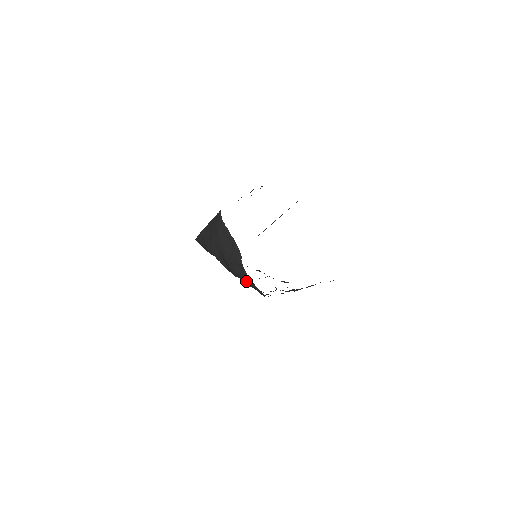
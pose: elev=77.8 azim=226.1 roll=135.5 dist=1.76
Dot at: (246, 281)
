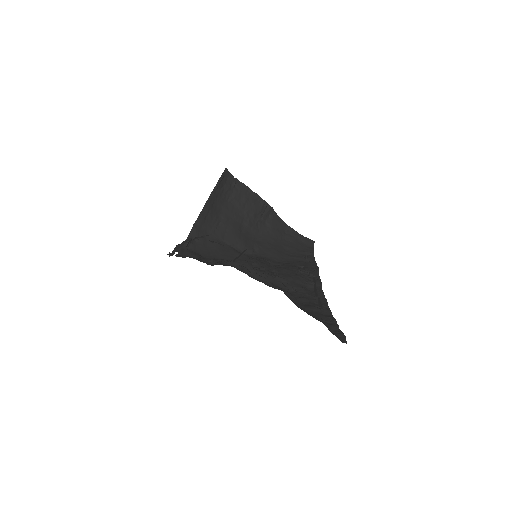
Dot at: (283, 238)
